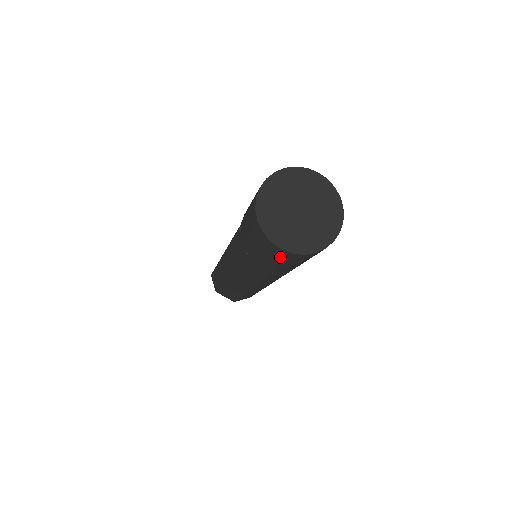
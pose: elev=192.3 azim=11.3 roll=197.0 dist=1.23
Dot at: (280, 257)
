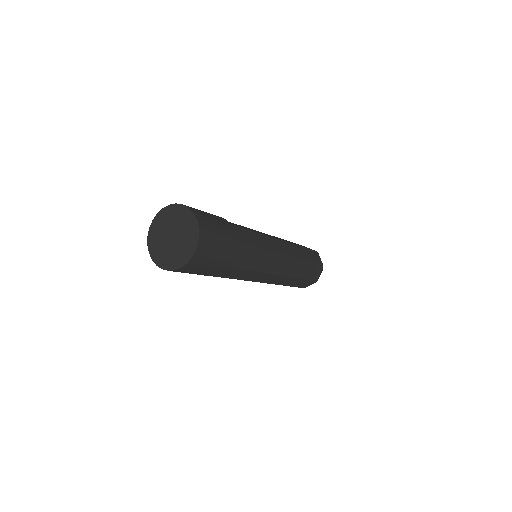
Dot at: occluded
